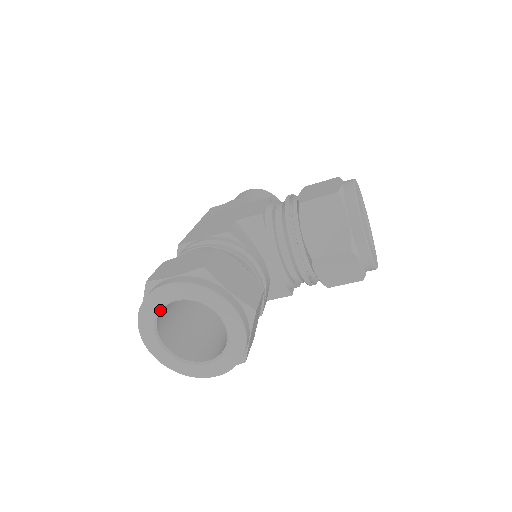
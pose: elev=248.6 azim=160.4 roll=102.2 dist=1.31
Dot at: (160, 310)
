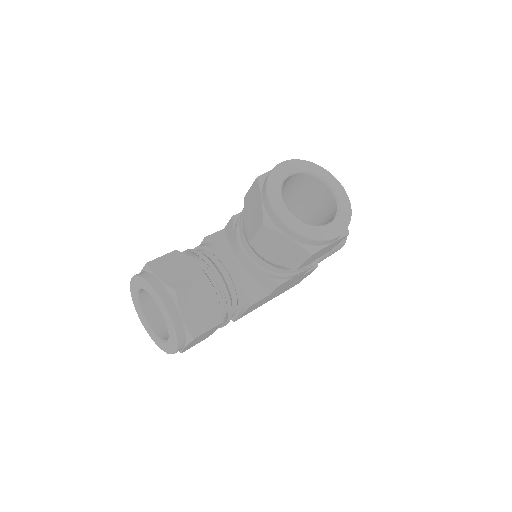
Dot at: (138, 301)
